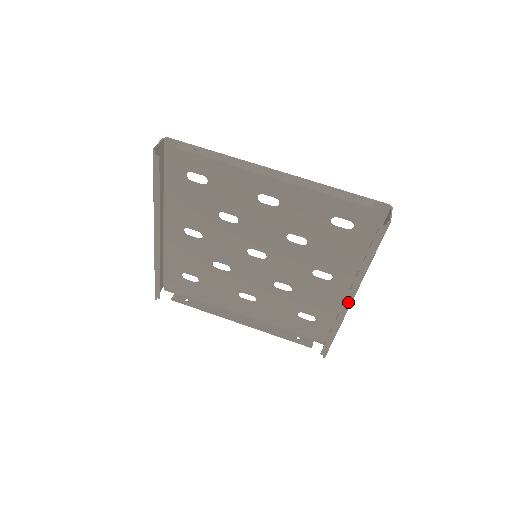
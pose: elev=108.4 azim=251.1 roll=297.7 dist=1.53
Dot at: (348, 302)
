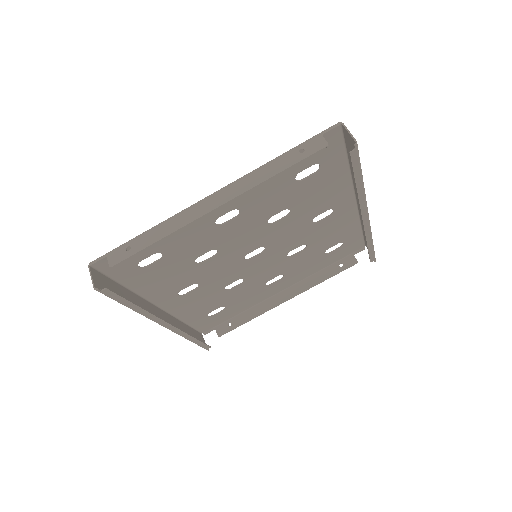
Dot at: (366, 219)
